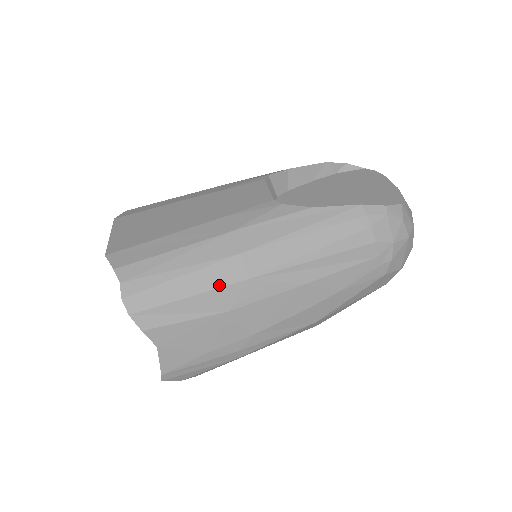
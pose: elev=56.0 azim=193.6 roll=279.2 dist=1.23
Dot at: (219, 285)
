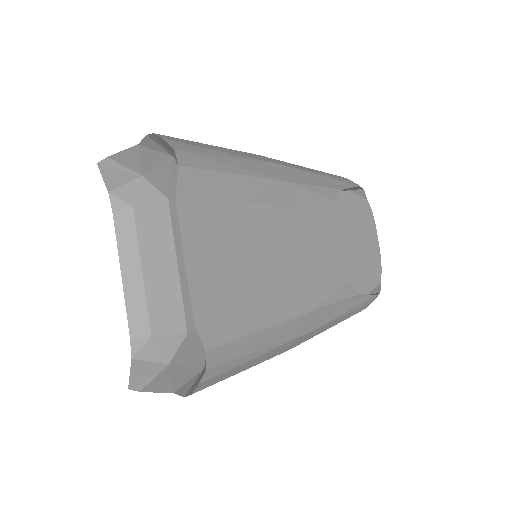
Dot at: occluded
